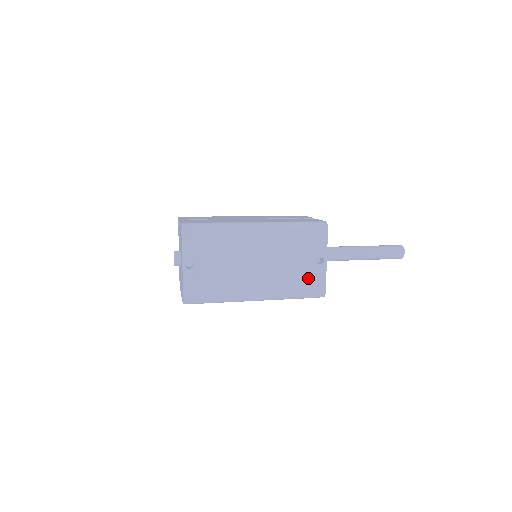
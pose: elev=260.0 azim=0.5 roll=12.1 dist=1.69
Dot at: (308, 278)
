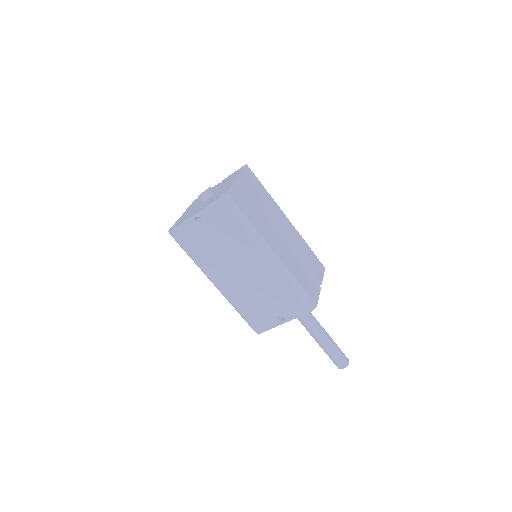
Dot at: (260, 316)
